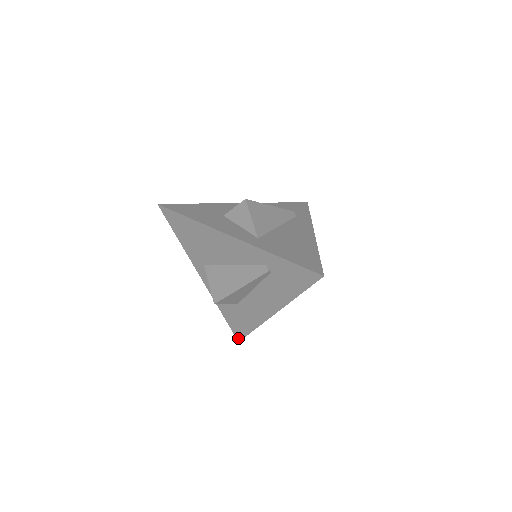
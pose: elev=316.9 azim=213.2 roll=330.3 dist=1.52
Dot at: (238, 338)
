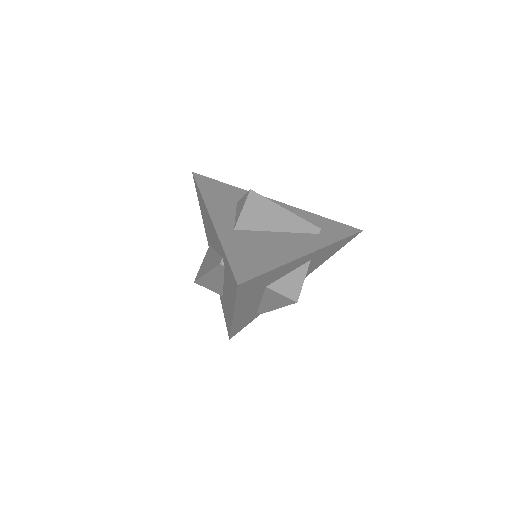
Dot at: occluded
